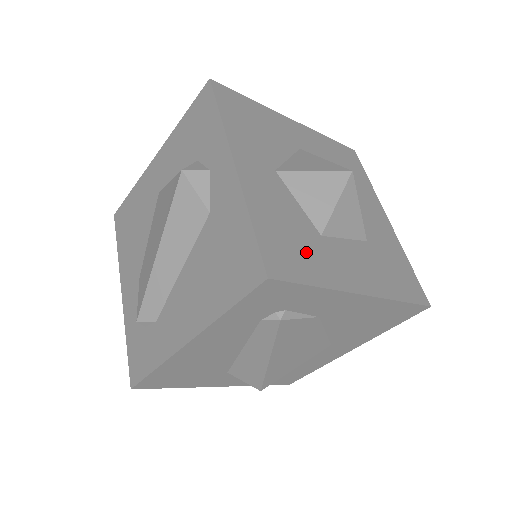
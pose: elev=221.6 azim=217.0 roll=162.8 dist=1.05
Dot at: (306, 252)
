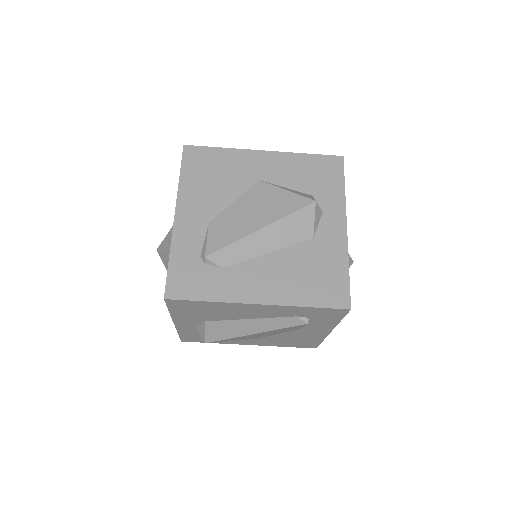
Dot at: occluded
